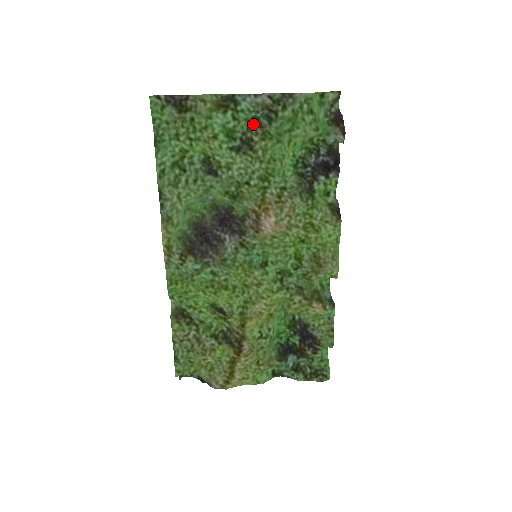
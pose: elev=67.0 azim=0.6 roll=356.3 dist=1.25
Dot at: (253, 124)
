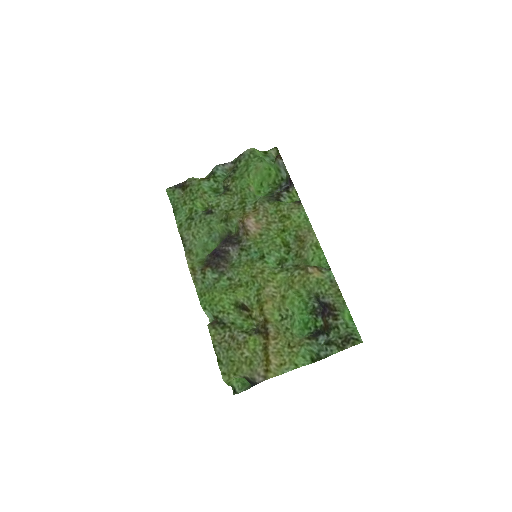
Dot at: (226, 179)
